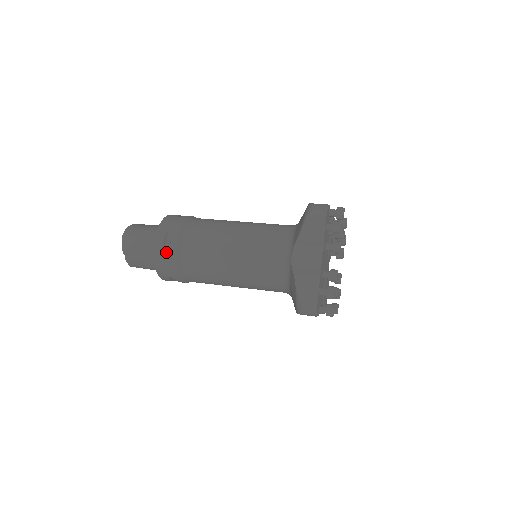
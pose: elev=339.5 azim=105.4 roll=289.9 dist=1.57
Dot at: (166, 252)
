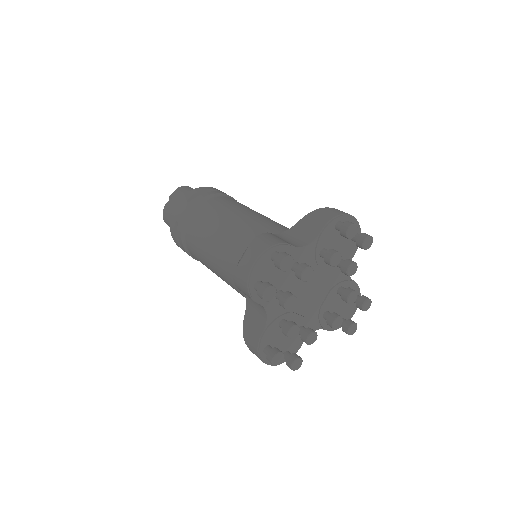
Dot at: occluded
